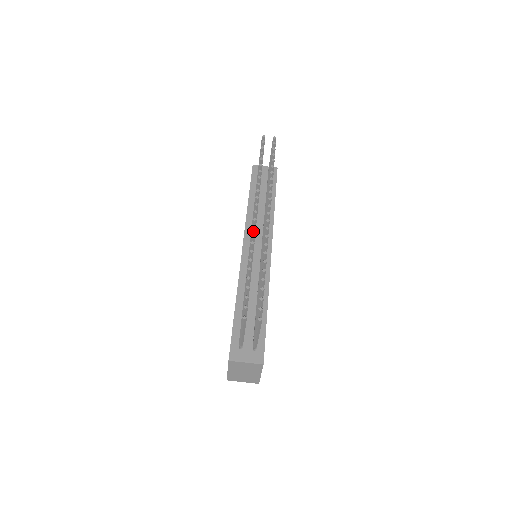
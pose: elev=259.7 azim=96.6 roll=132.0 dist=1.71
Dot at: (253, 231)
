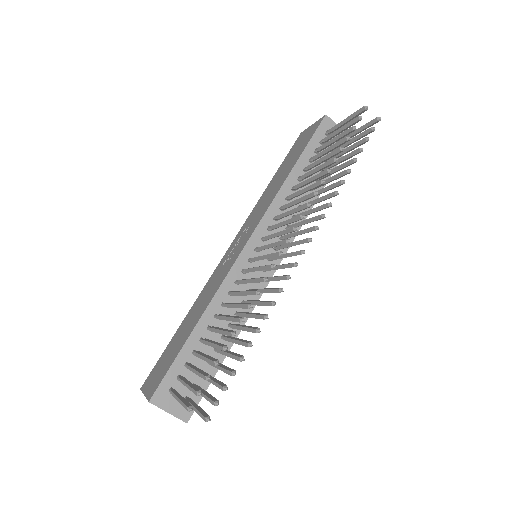
Dot at: (269, 268)
